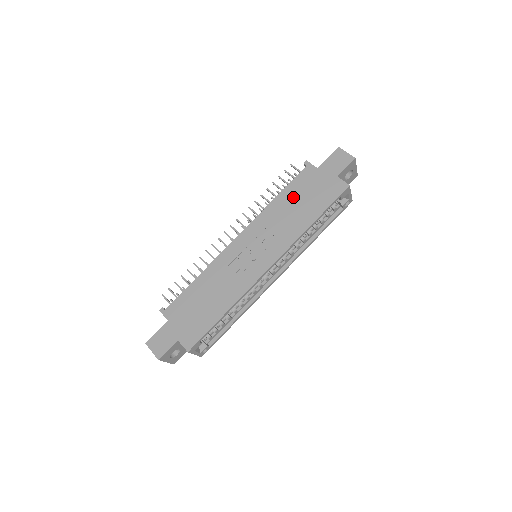
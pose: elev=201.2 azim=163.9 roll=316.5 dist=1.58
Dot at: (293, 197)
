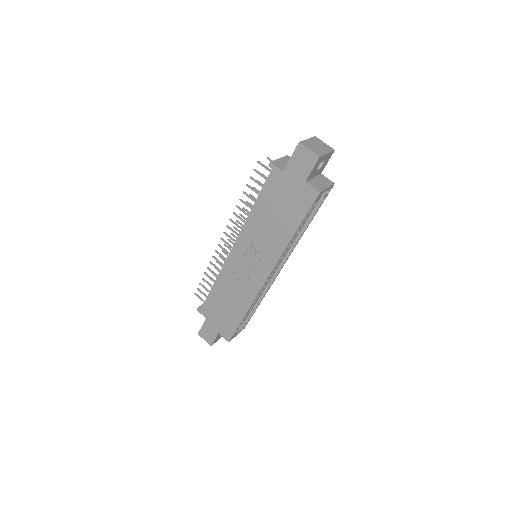
Dot at: (268, 207)
